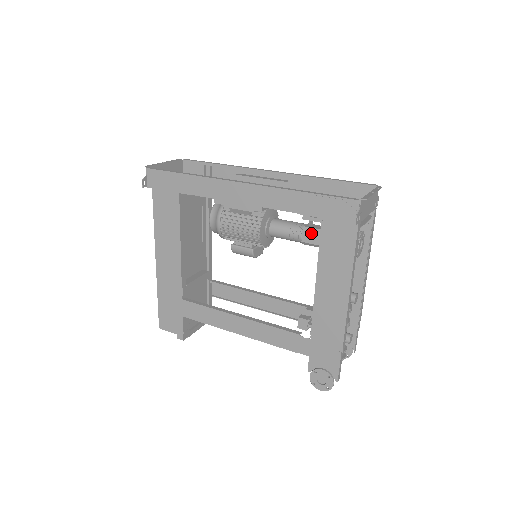
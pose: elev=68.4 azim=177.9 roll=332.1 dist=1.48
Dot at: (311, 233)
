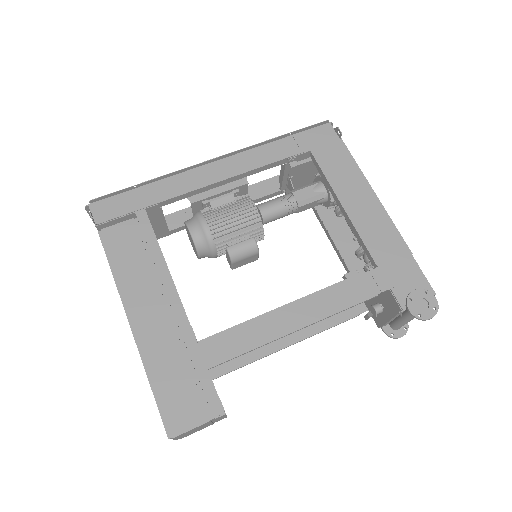
Dot at: (301, 190)
